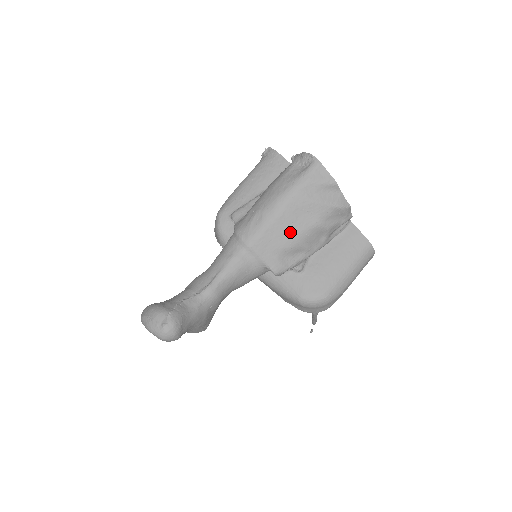
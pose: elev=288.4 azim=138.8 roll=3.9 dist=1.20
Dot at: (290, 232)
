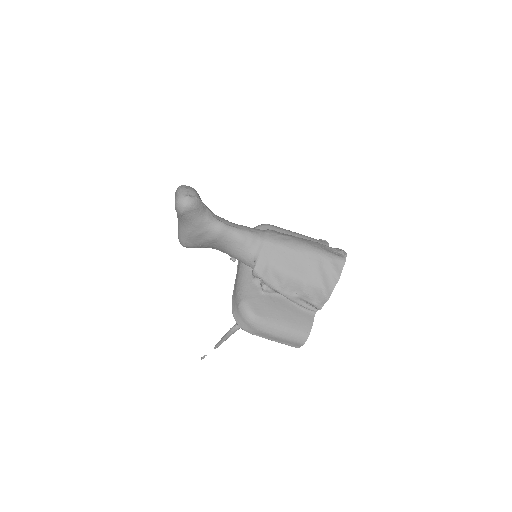
Dot at: (289, 264)
